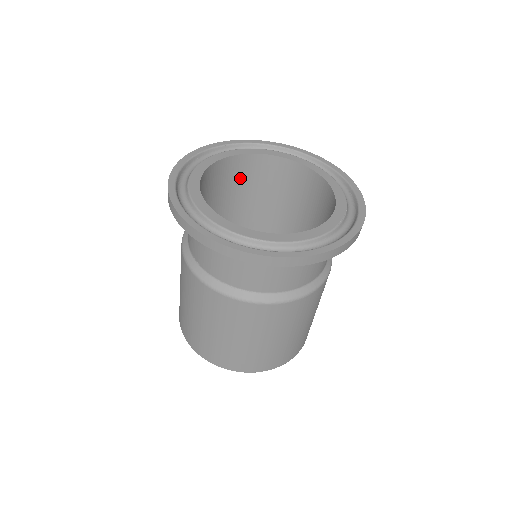
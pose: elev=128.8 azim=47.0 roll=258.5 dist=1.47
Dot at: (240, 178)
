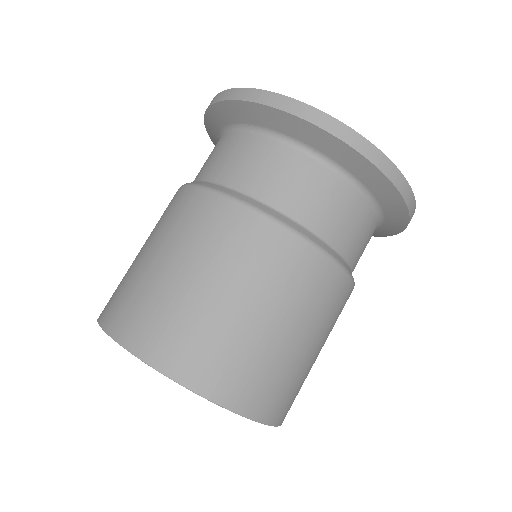
Dot at: occluded
